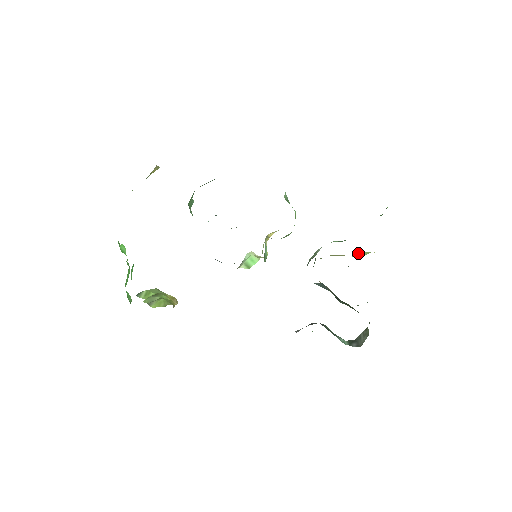
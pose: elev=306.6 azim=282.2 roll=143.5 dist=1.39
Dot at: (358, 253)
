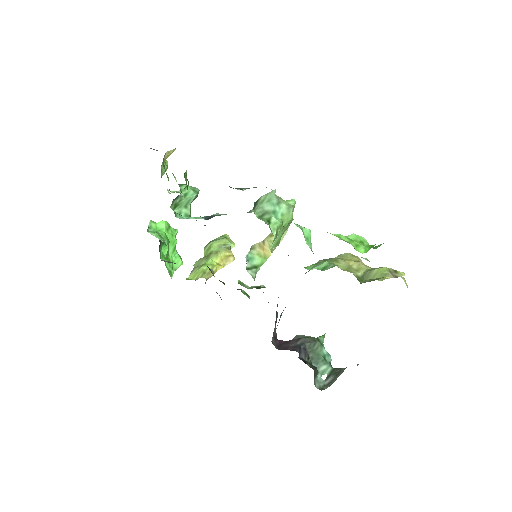
Dot at: (373, 270)
